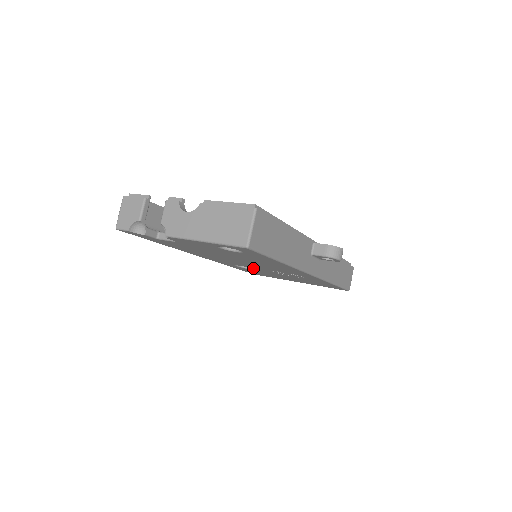
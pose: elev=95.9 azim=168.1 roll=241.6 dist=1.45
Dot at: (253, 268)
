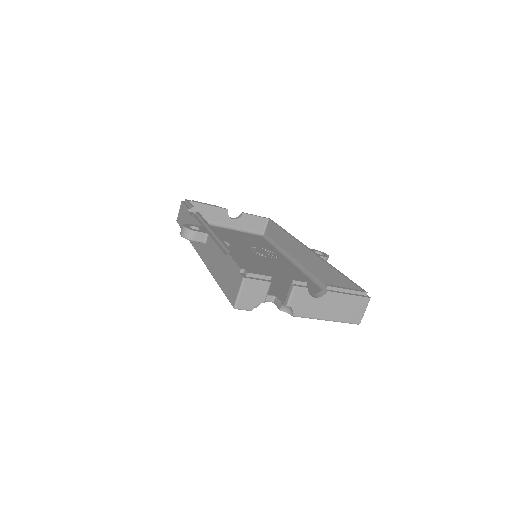
Dot at: occluded
